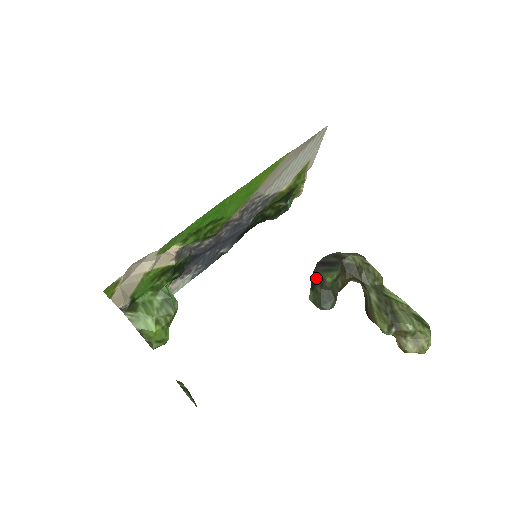
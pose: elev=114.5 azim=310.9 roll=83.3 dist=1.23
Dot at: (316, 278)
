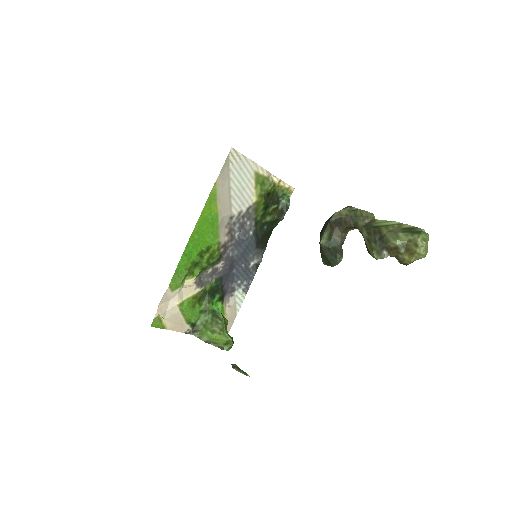
Dot at: occluded
